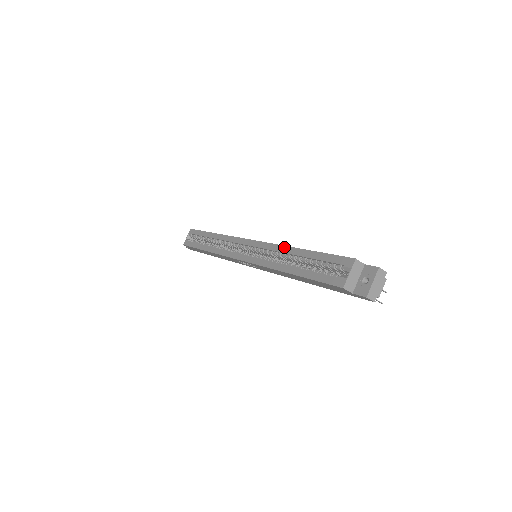
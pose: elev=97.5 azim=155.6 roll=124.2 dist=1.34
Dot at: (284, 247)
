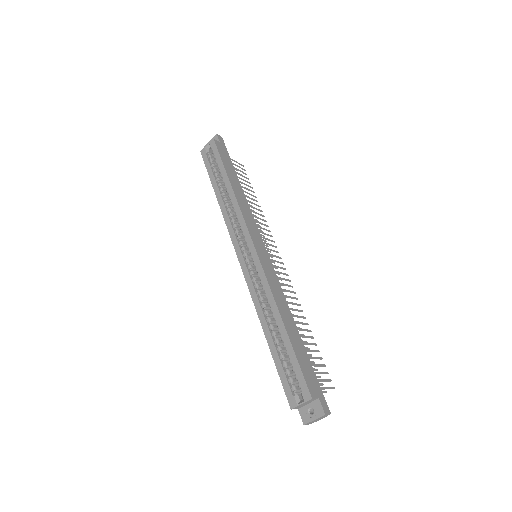
Dot at: (274, 304)
